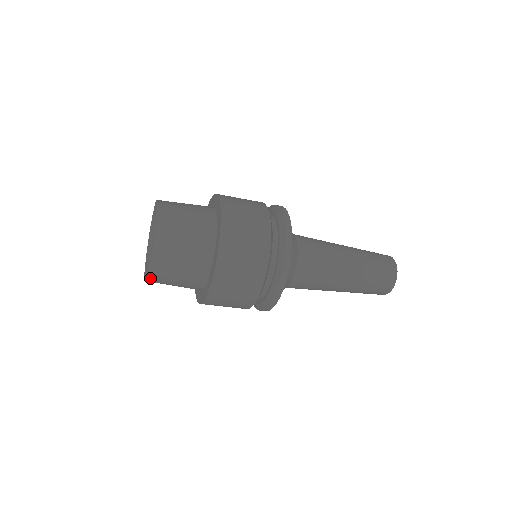
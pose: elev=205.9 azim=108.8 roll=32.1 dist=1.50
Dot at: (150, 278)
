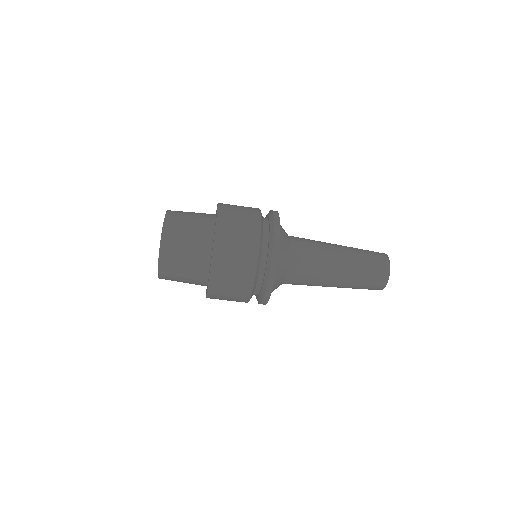
Dot at: (161, 272)
